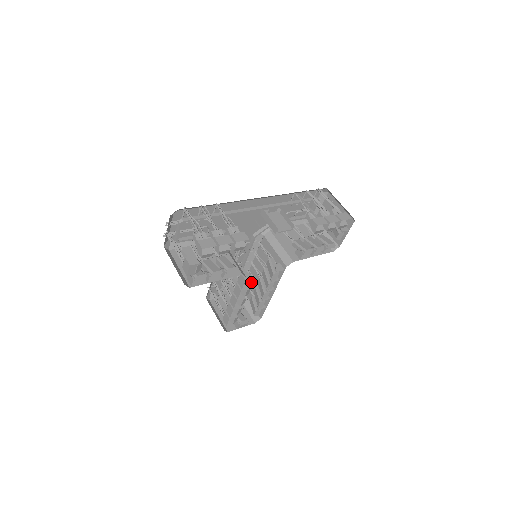
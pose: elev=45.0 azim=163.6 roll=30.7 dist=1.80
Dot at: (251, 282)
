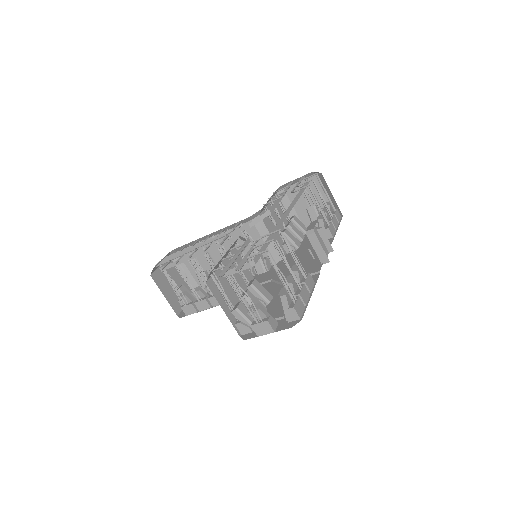
Dot at: occluded
